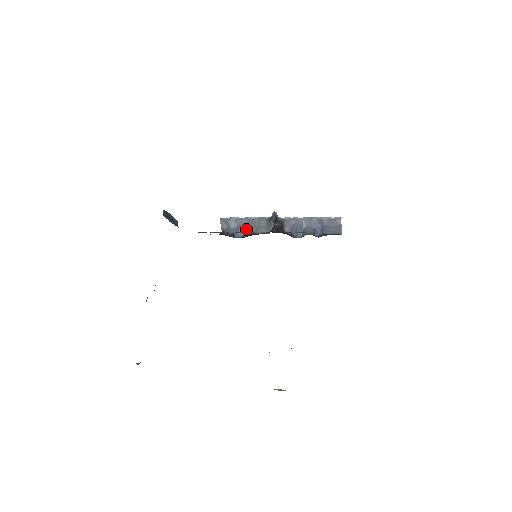
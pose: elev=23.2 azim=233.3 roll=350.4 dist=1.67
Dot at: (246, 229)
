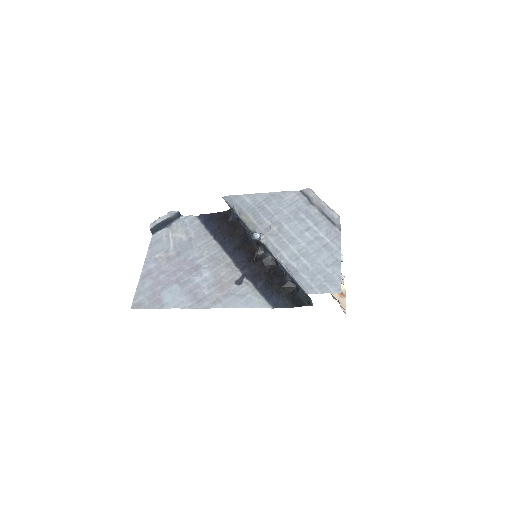
Dot at: occluded
